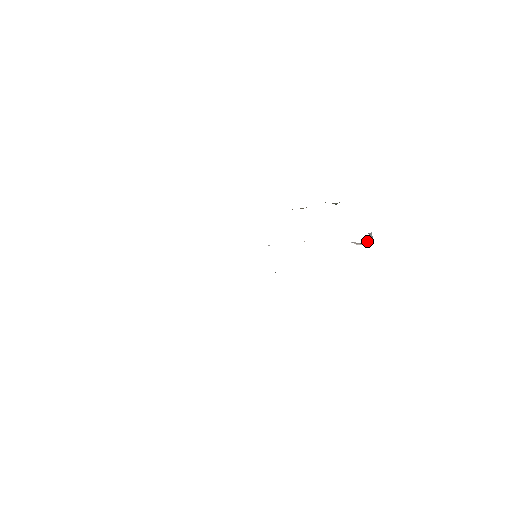
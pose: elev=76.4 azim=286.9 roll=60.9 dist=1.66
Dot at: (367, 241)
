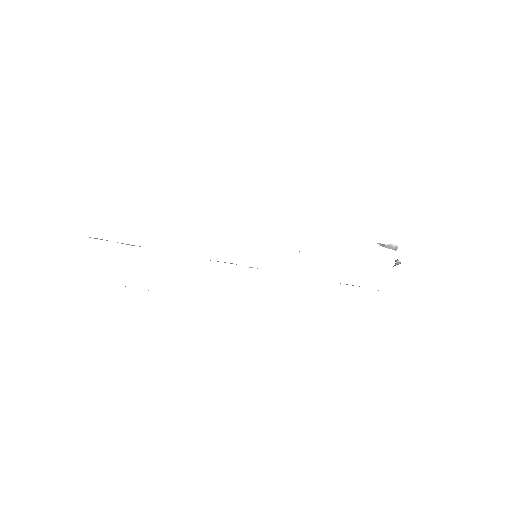
Dot at: (393, 247)
